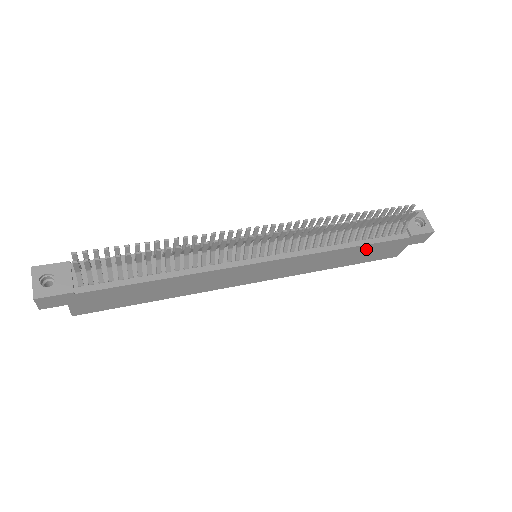
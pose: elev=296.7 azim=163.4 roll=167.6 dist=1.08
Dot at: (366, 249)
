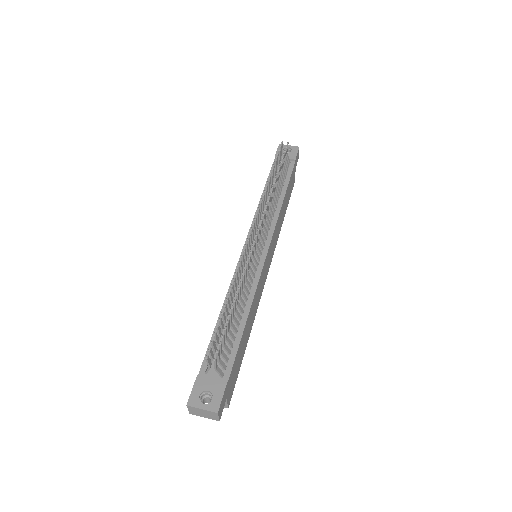
Dot at: (288, 191)
